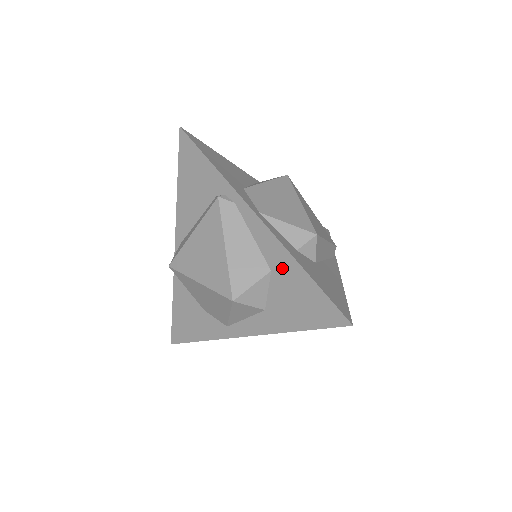
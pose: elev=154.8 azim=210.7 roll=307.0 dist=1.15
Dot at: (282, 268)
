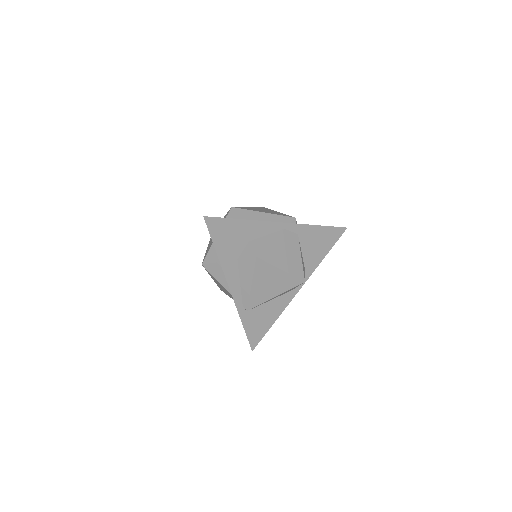
Dot at: occluded
